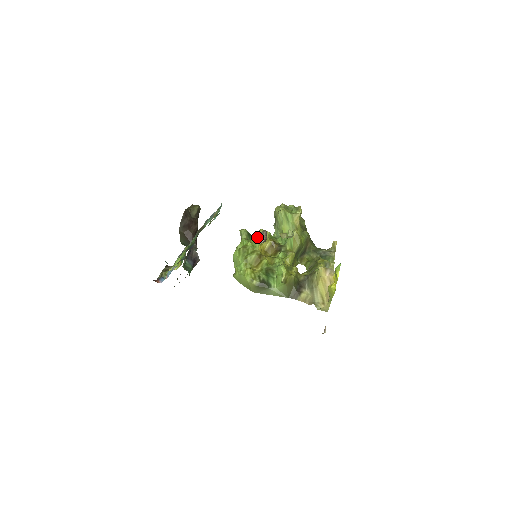
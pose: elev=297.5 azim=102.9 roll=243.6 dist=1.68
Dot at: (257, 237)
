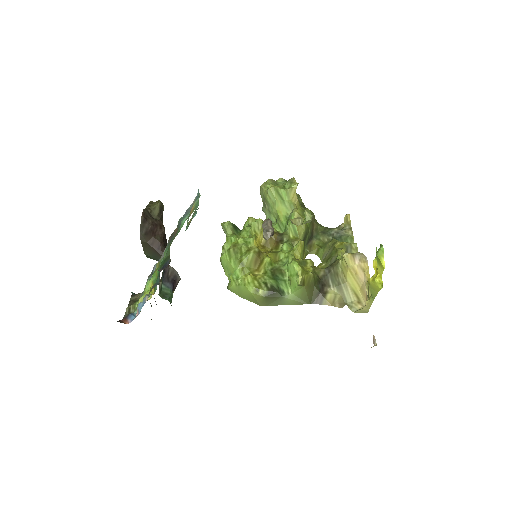
Dot at: (247, 229)
